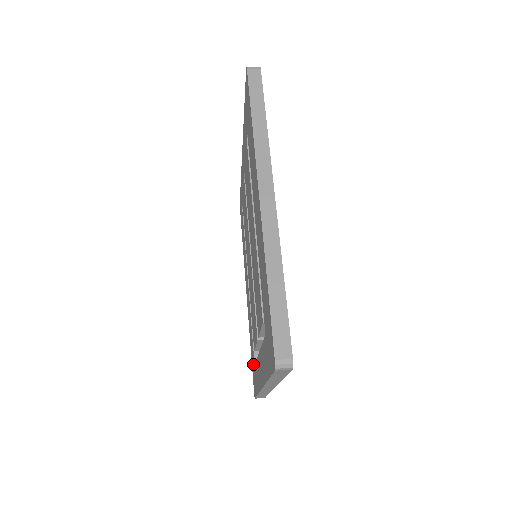
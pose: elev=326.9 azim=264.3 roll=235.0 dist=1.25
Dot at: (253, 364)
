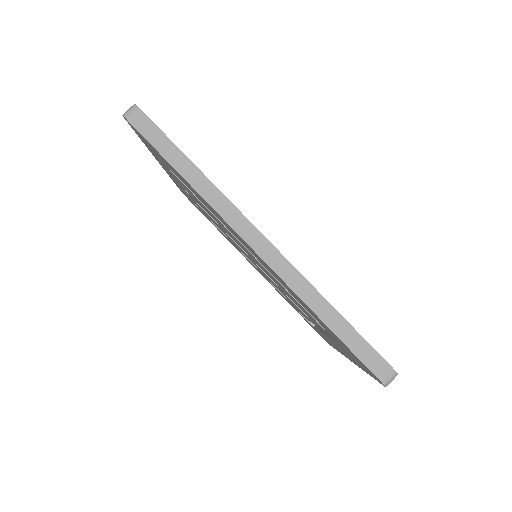
Dot at: occluded
